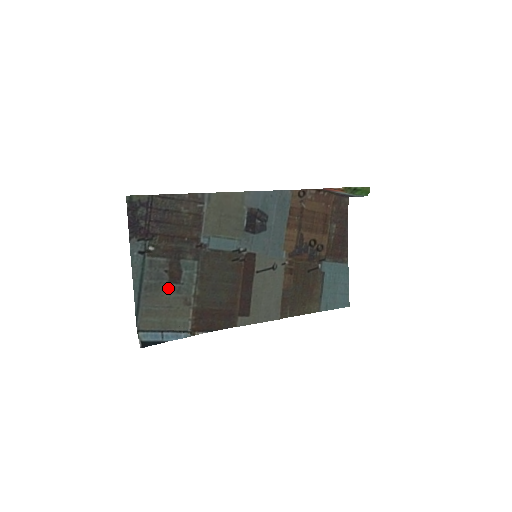
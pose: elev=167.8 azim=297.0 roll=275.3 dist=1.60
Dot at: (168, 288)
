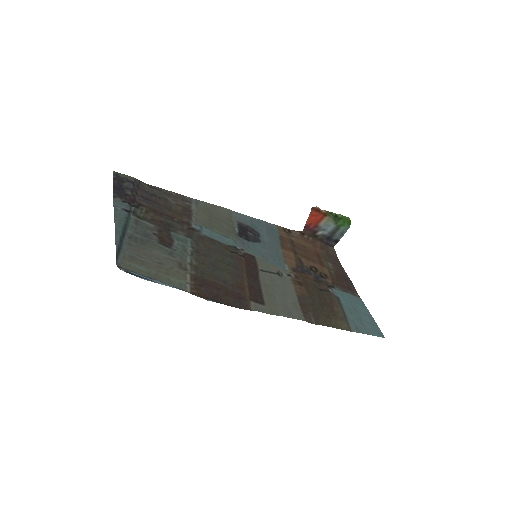
Dot at: (157, 248)
